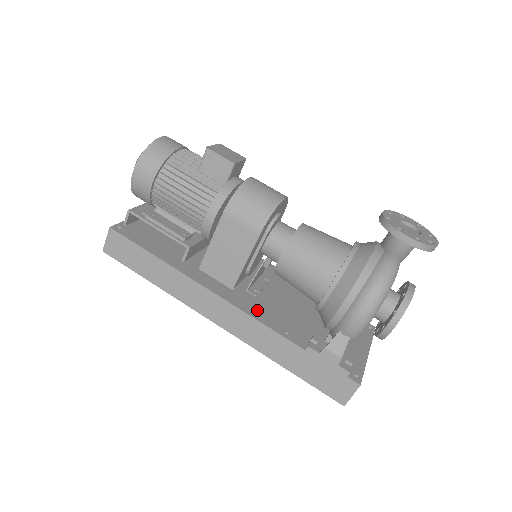
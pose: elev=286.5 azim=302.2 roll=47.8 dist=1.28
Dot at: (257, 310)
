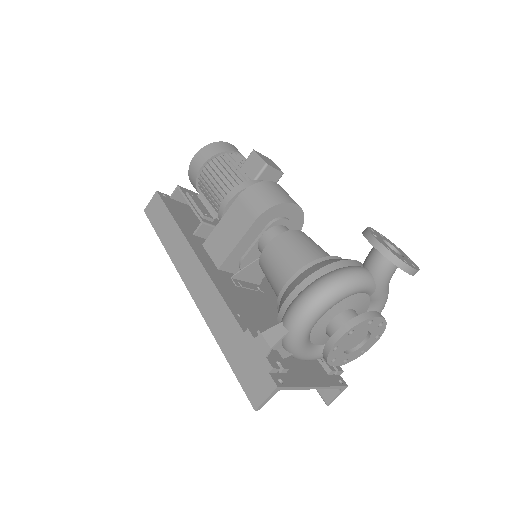
Dot at: (226, 289)
